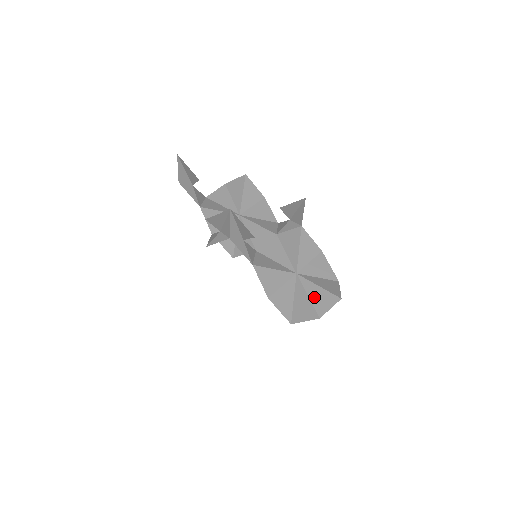
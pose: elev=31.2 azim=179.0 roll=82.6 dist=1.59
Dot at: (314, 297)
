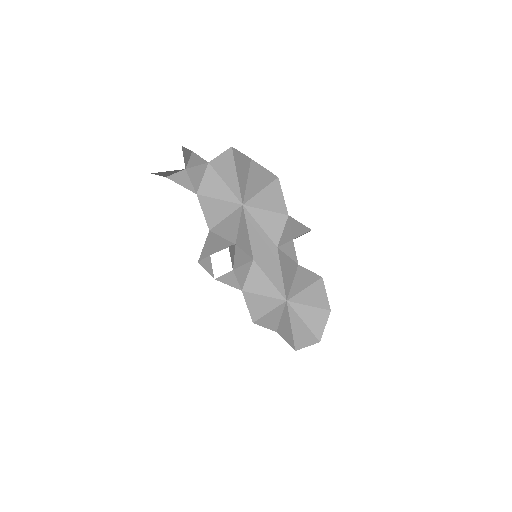
Dot at: (296, 331)
